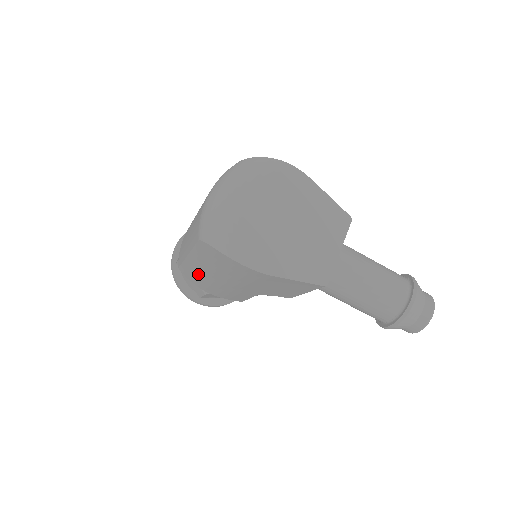
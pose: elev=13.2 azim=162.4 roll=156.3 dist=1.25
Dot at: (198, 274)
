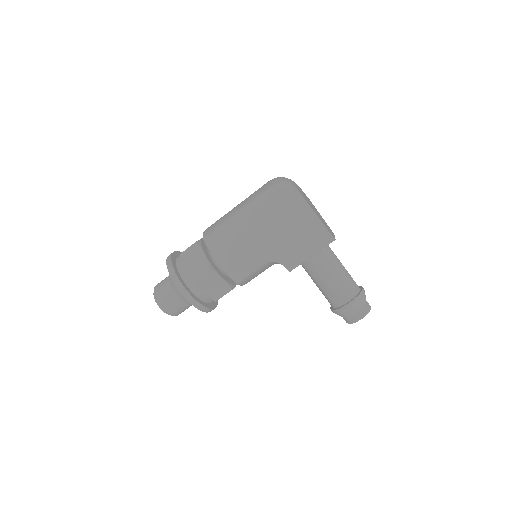
Dot at: (234, 231)
